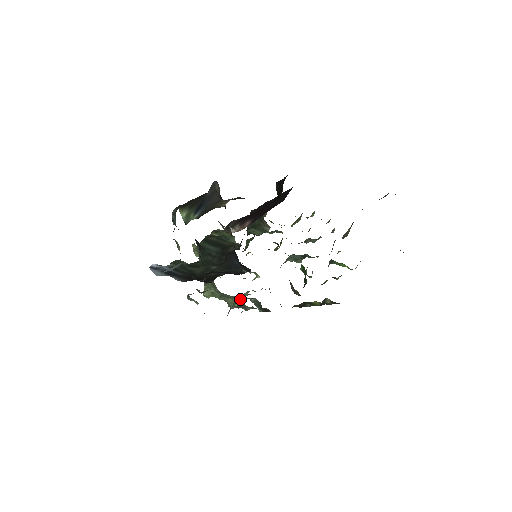
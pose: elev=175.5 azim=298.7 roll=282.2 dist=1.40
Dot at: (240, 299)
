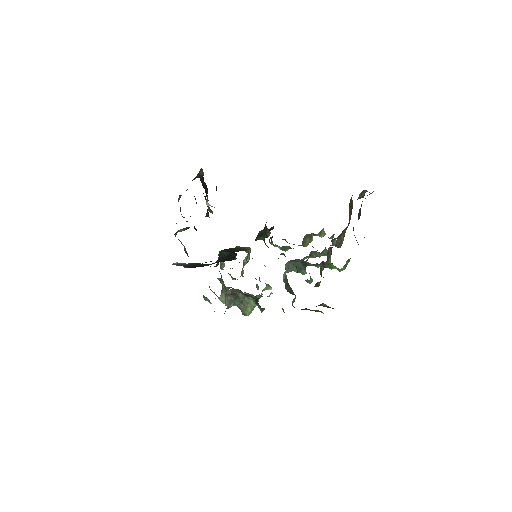
Dot at: (246, 301)
